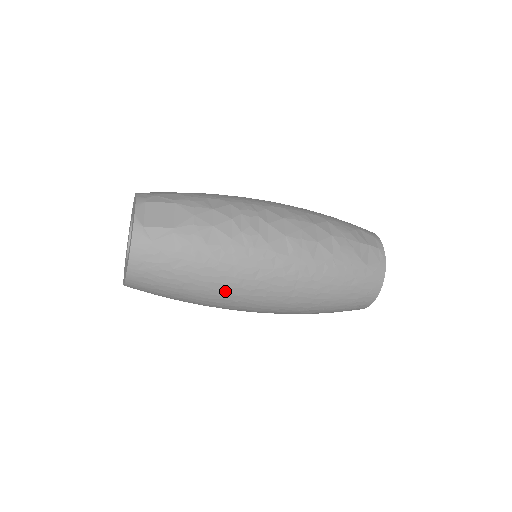
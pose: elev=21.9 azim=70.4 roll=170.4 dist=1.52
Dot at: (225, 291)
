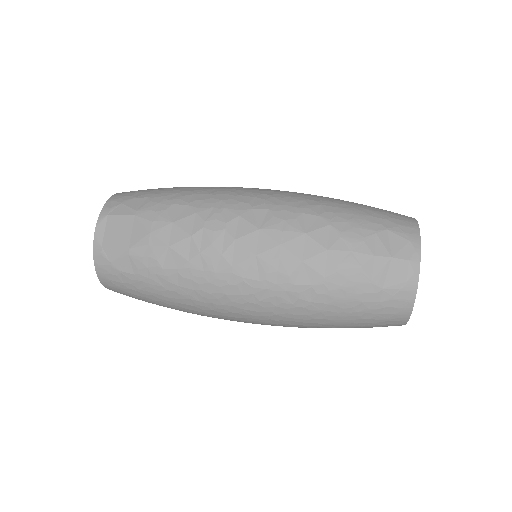
Dot at: (198, 310)
